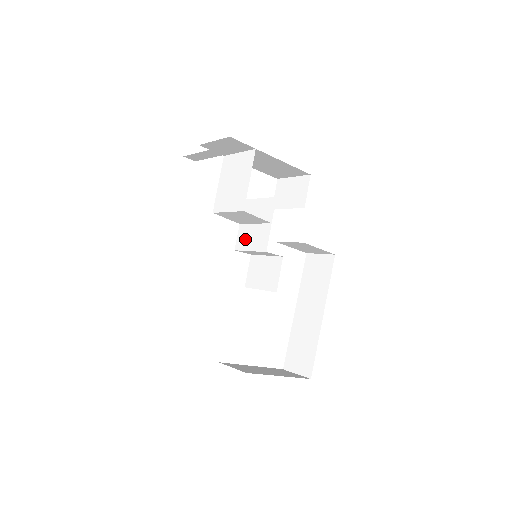
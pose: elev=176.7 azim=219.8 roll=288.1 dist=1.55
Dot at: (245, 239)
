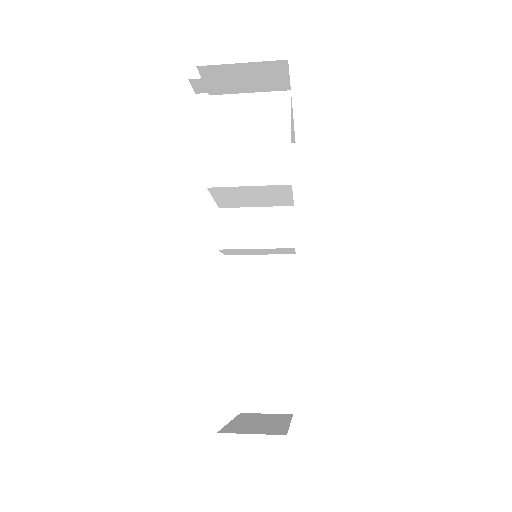
Dot at: (240, 231)
